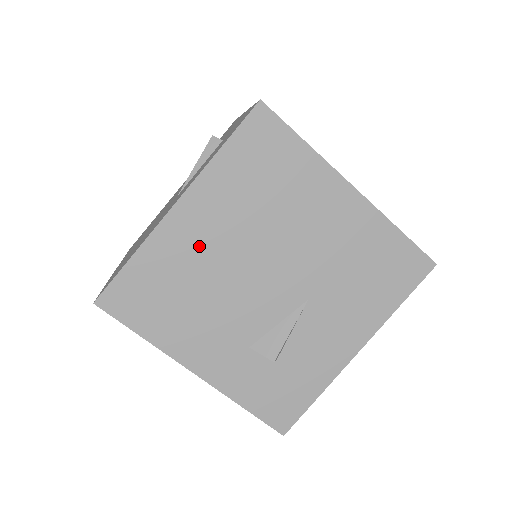
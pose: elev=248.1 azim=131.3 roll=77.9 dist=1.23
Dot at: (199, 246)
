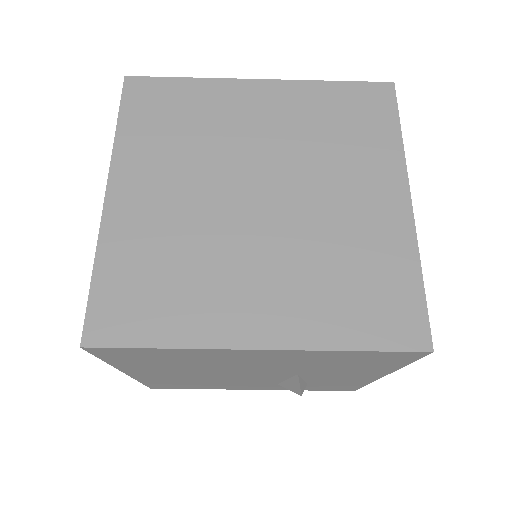
Dot at: (173, 376)
